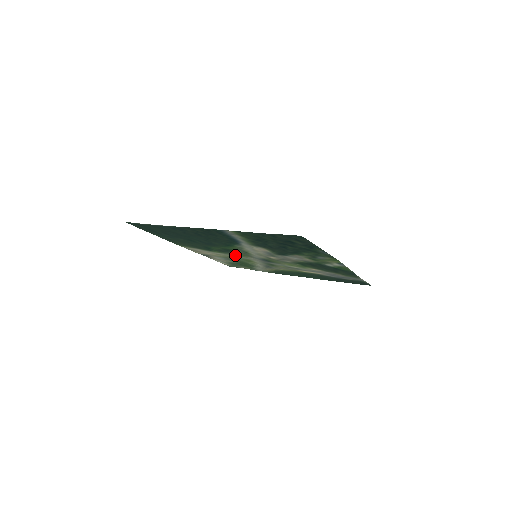
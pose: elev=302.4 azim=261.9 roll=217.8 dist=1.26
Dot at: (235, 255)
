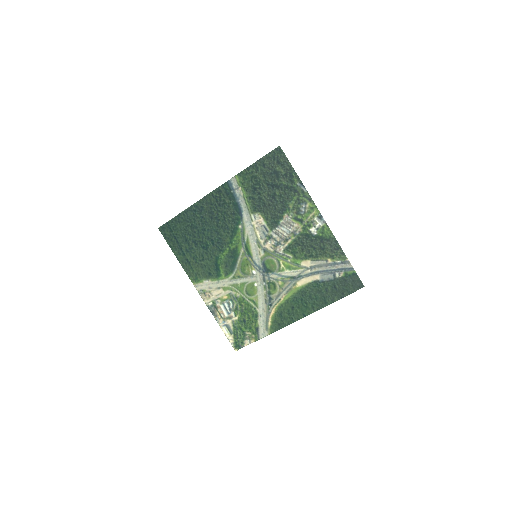
Dot at: (239, 276)
